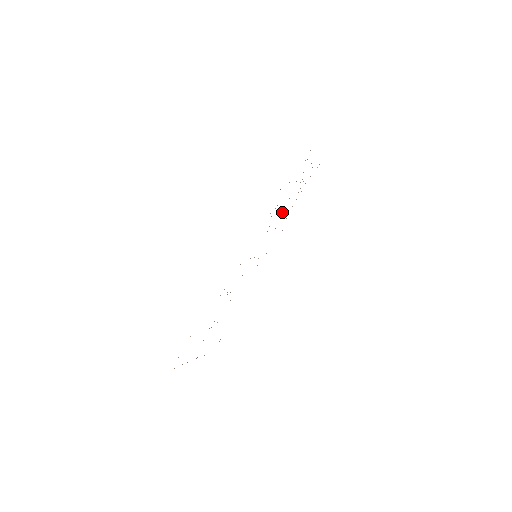
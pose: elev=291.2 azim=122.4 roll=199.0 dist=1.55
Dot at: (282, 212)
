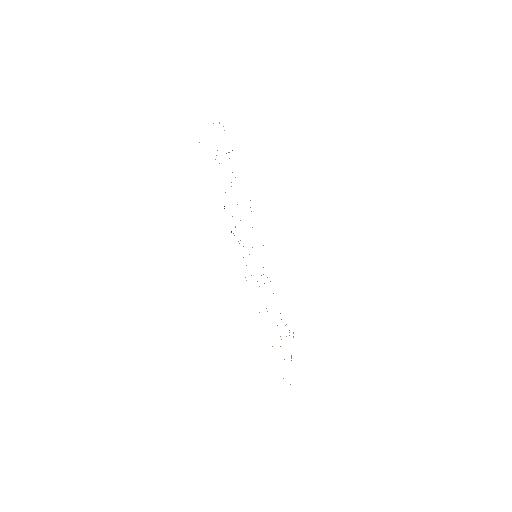
Dot at: occluded
